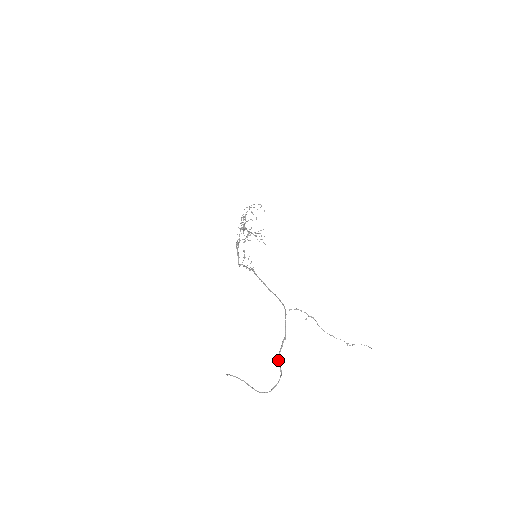
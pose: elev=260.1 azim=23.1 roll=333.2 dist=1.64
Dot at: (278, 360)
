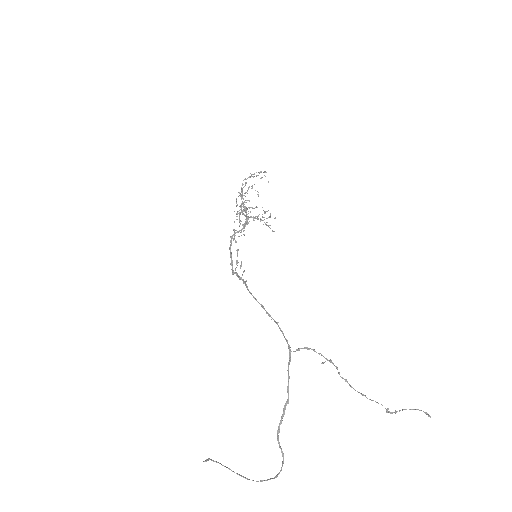
Dot at: (278, 438)
